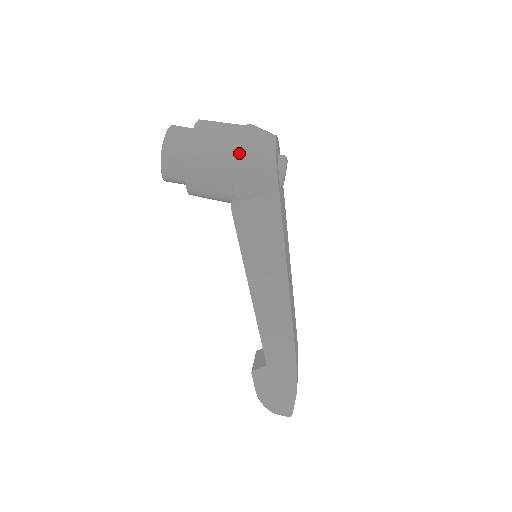
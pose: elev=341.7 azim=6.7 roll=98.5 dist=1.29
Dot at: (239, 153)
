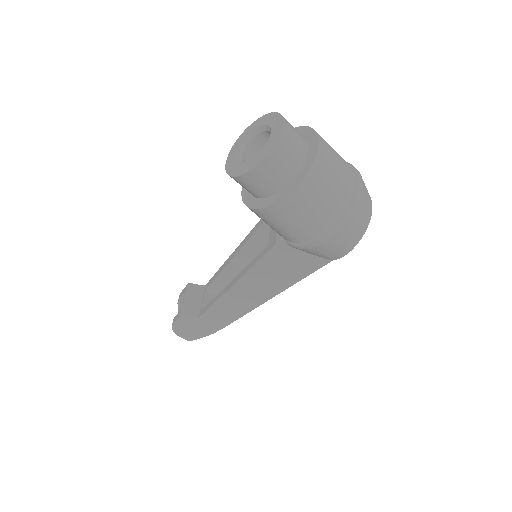
Dot at: (332, 231)
